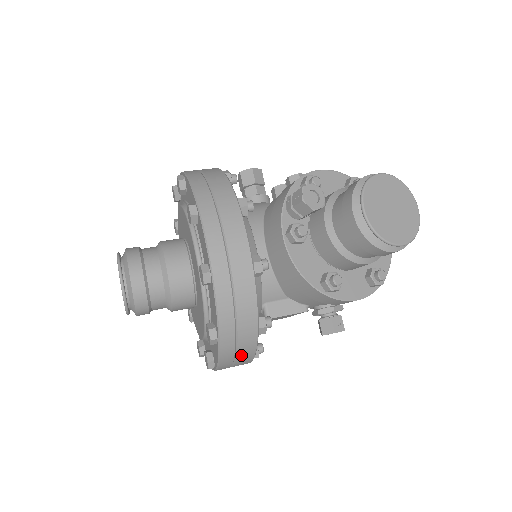
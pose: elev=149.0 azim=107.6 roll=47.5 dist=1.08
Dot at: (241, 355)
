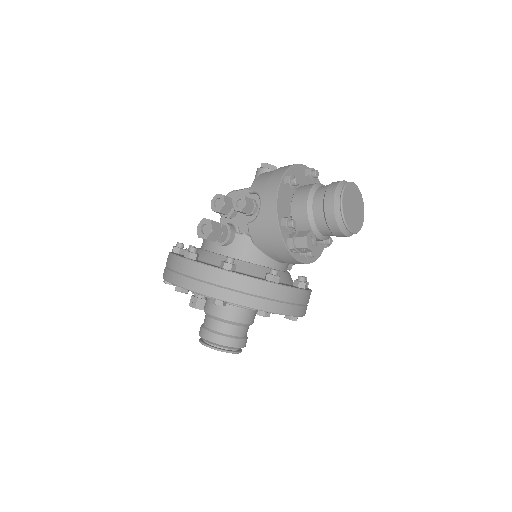
Dot at: occluded
